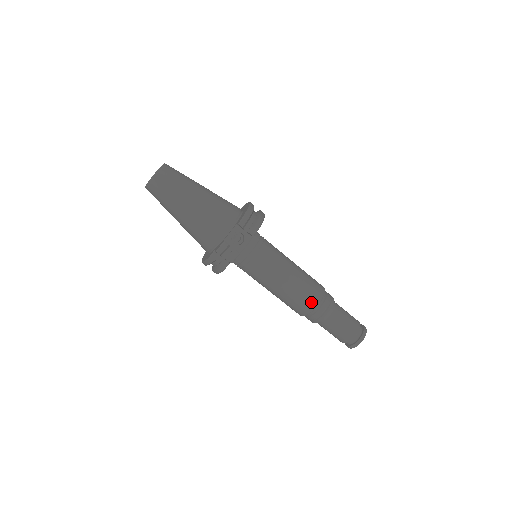
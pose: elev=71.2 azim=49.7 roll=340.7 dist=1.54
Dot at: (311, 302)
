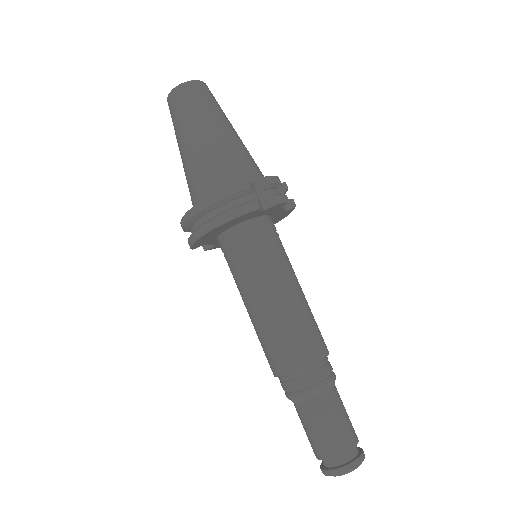
Dot at: (323, 344)
